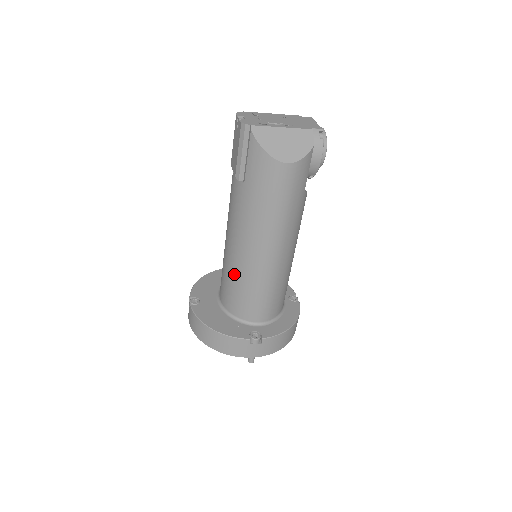
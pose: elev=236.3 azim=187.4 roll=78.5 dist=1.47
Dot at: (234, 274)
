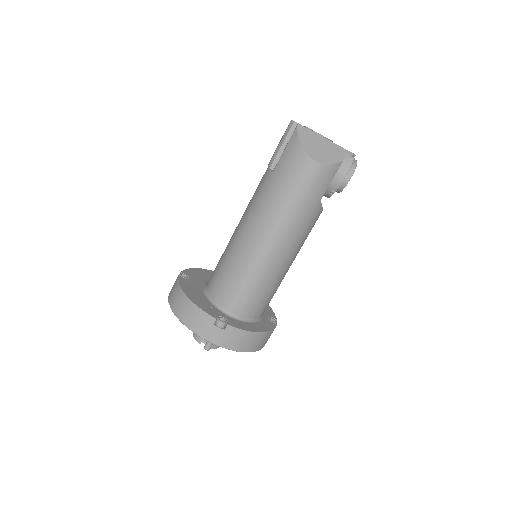
Dot at: (230, 256)
